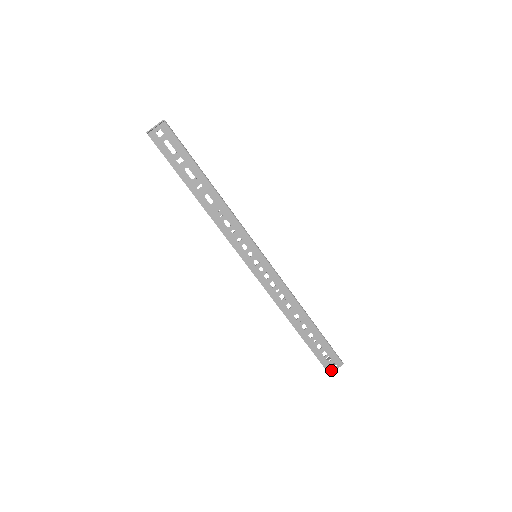
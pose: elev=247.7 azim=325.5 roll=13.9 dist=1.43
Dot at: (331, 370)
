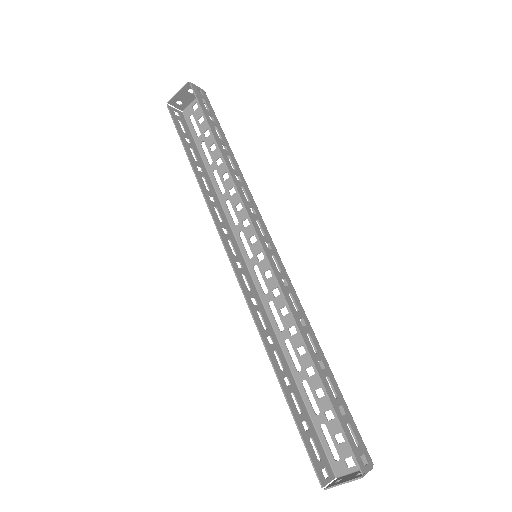
Dot at: (363, 467)
